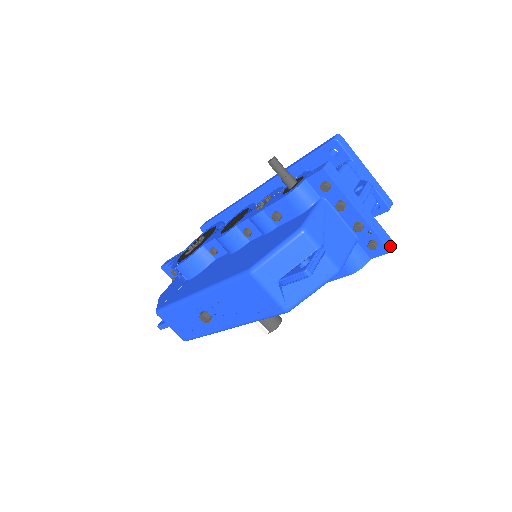
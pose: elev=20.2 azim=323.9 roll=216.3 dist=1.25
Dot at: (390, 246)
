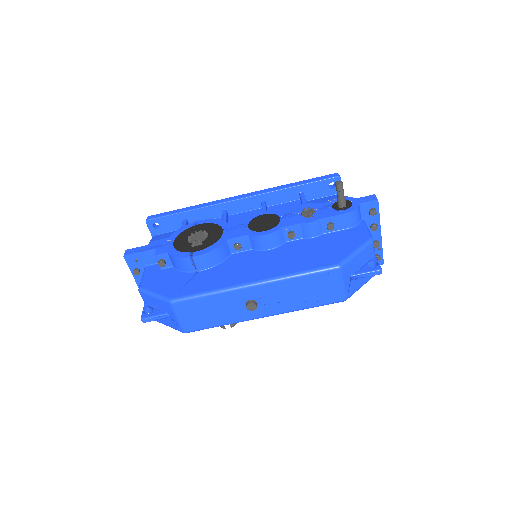
Dot at: (383, 260)
